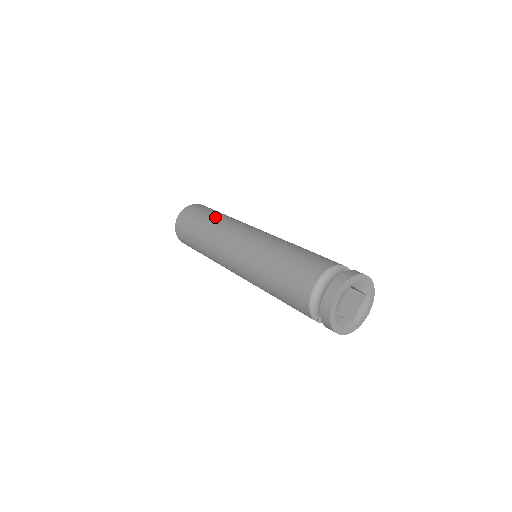
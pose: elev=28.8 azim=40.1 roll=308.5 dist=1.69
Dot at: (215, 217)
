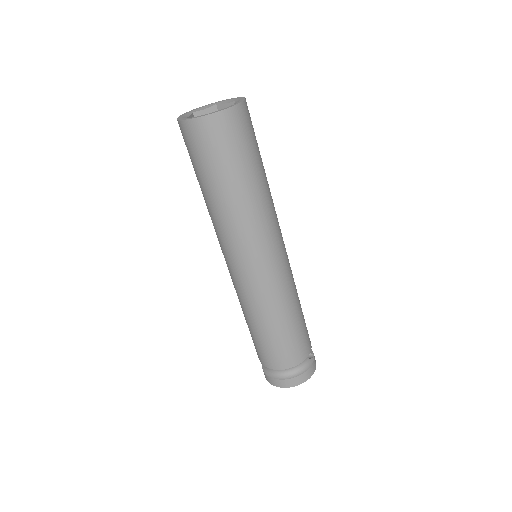
Dot at: (252, 189)
